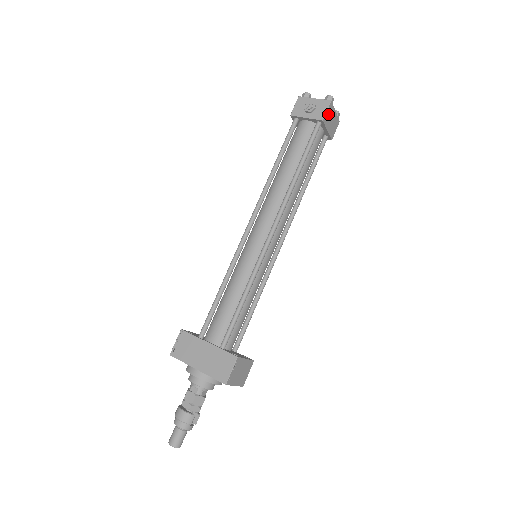
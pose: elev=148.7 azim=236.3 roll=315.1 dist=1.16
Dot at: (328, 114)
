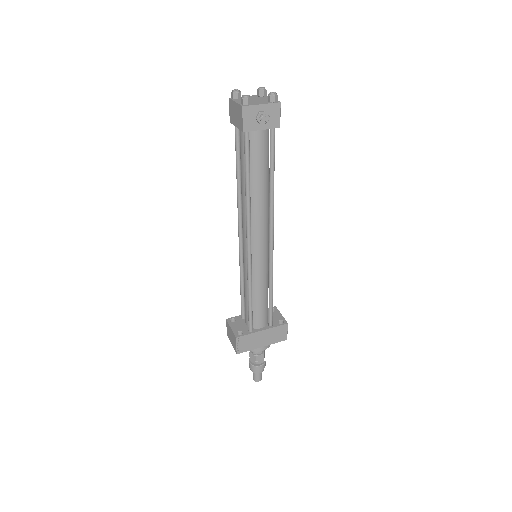
Dot at: (278, 114)
